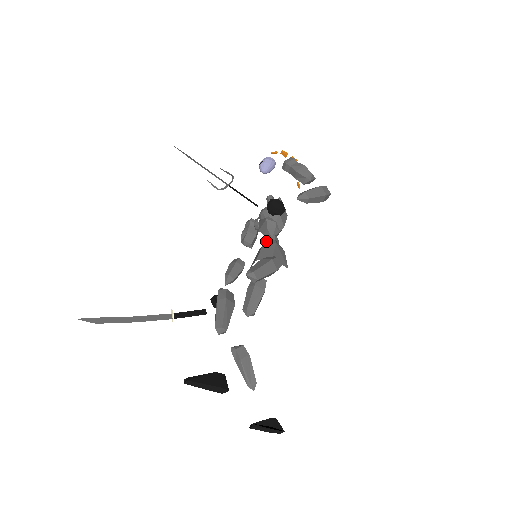
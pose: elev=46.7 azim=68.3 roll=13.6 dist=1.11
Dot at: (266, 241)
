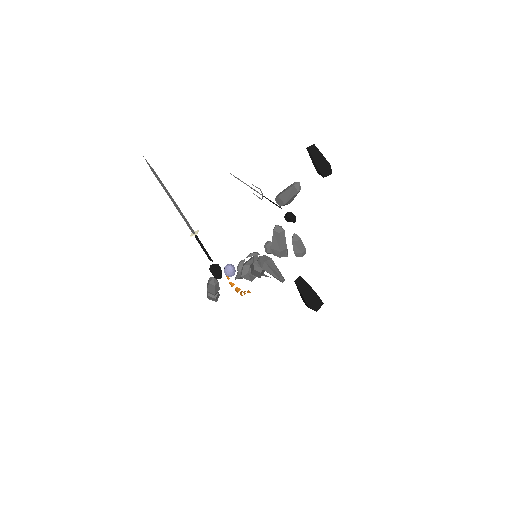
Dot at: occluded
